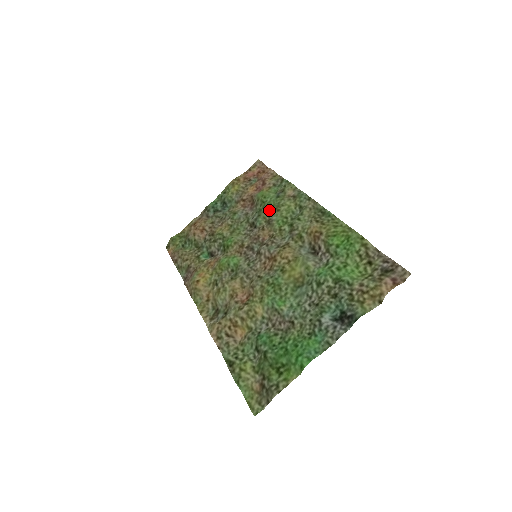
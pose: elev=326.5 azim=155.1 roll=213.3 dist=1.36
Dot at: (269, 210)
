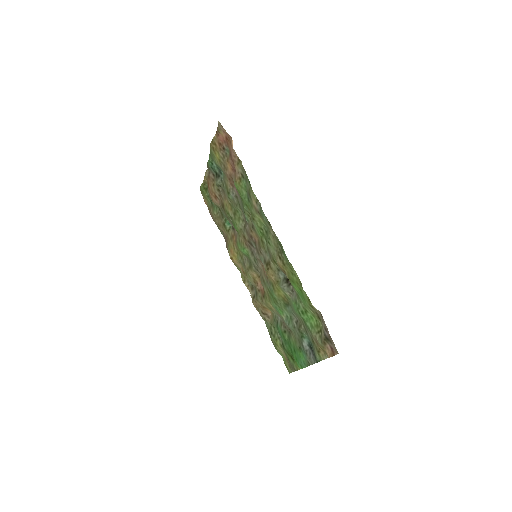
Dot at: (248, 210)
